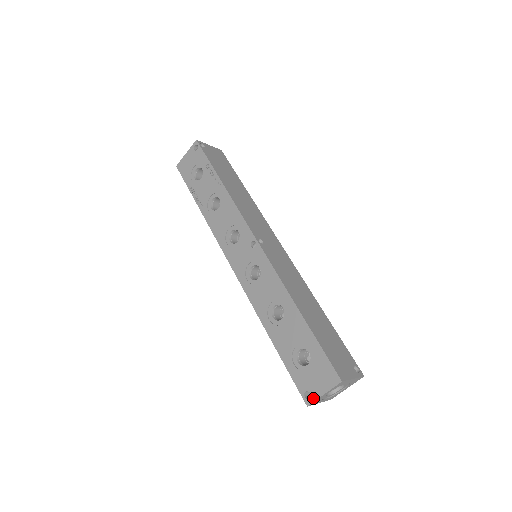
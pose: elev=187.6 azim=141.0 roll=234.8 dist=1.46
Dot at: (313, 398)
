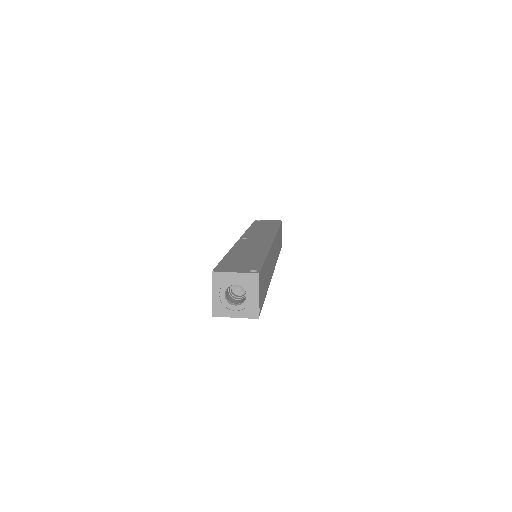
Dot at: (213, 305)
